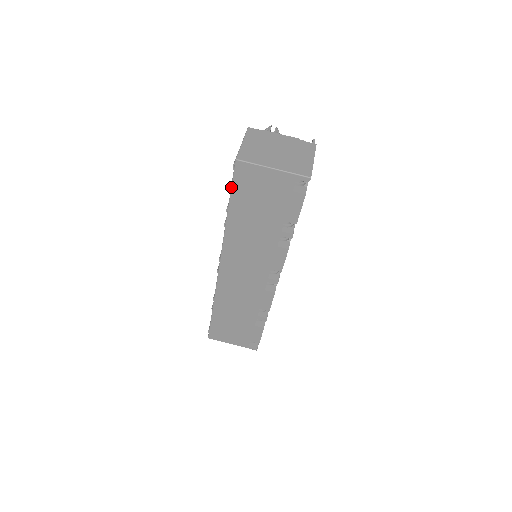
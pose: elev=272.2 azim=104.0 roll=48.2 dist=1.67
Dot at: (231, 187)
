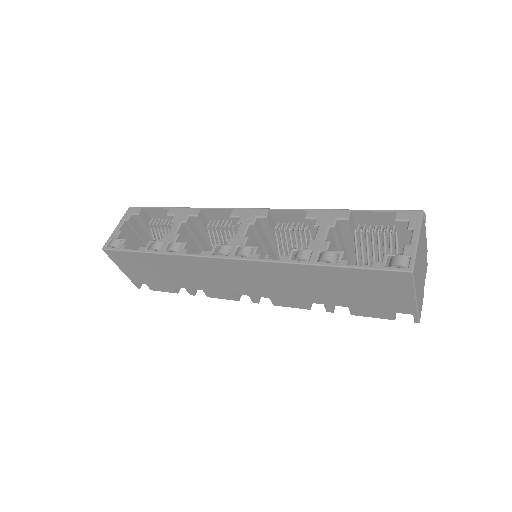
Dot at: (367, 268)
